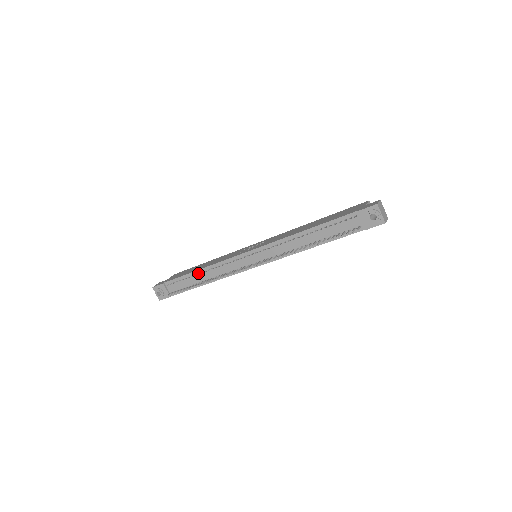
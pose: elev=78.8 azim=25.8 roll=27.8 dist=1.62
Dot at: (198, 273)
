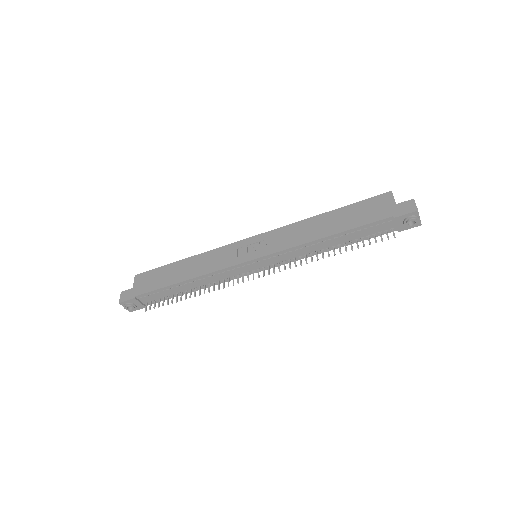
Dot at: (183, 283)
